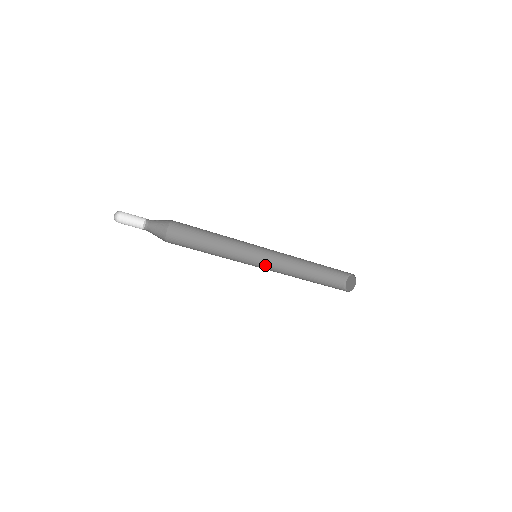
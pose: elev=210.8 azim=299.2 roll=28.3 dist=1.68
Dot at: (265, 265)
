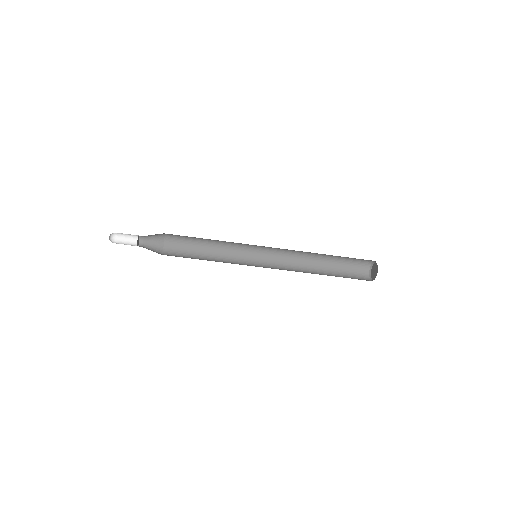
Dot at: (271, 259)
